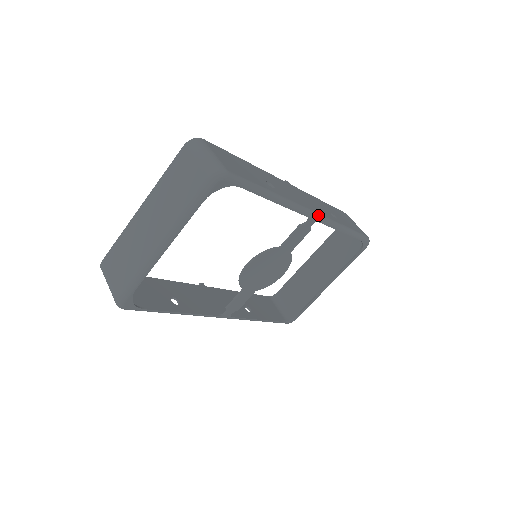
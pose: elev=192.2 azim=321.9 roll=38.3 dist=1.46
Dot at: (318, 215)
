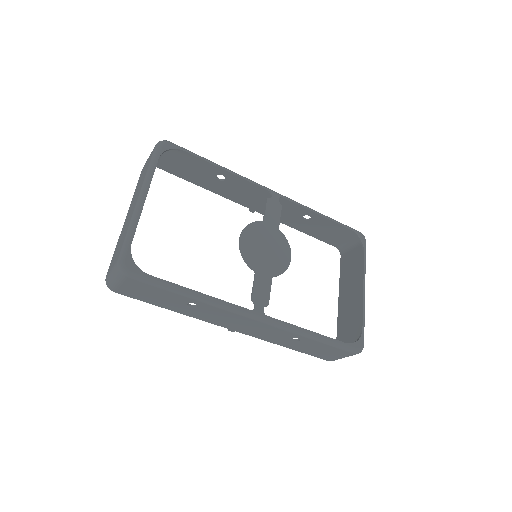
Dot at: (279, 194)
